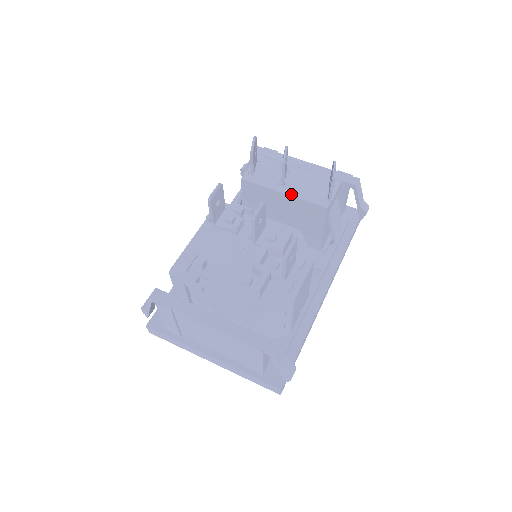
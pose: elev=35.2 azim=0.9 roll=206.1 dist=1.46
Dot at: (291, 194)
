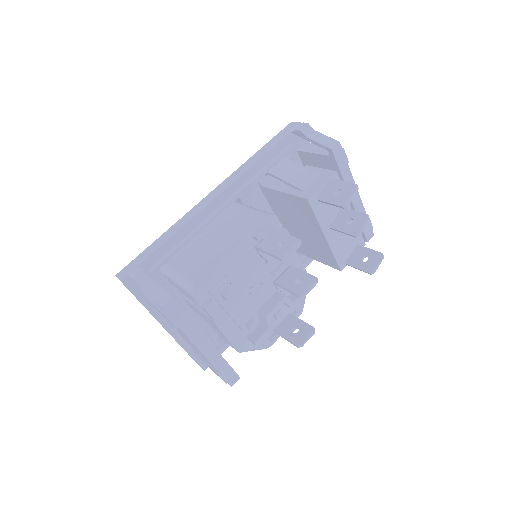
Dot at: (330, 242)
